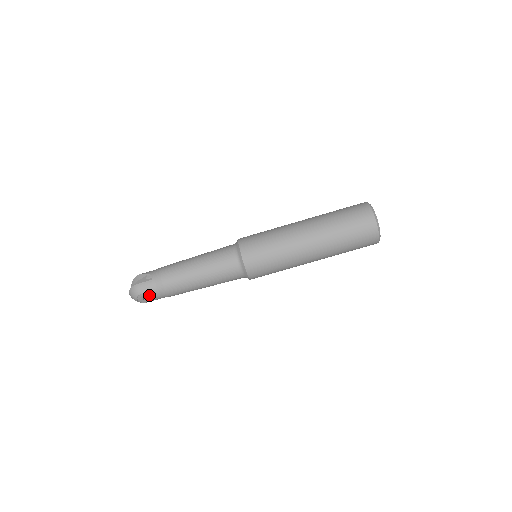
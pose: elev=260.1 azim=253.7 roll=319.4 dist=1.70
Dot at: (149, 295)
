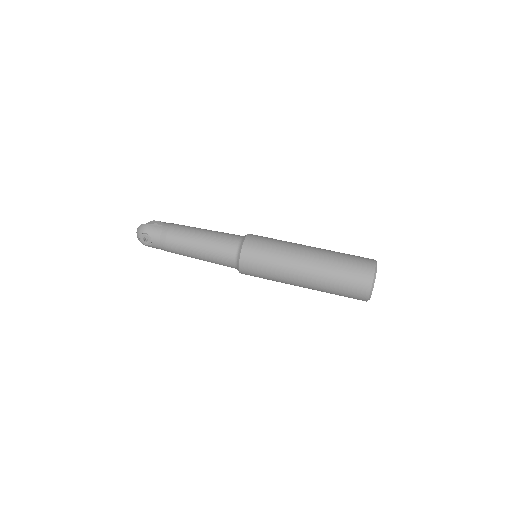
Dot at: (151, 237)
